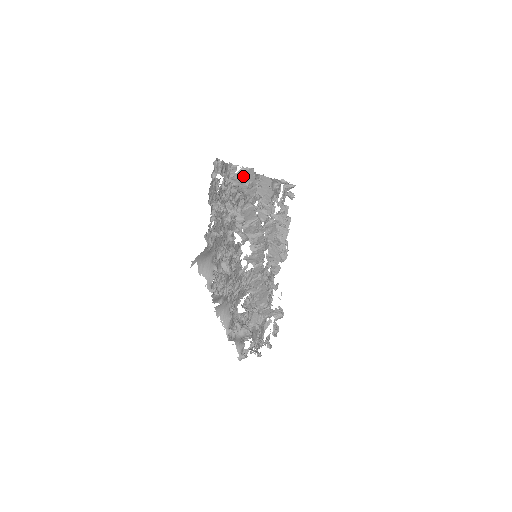
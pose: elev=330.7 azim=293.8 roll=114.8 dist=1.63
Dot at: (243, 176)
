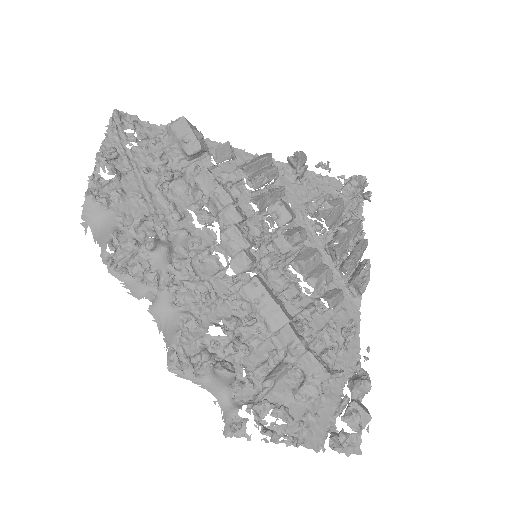
Dot at: (174, 131)
